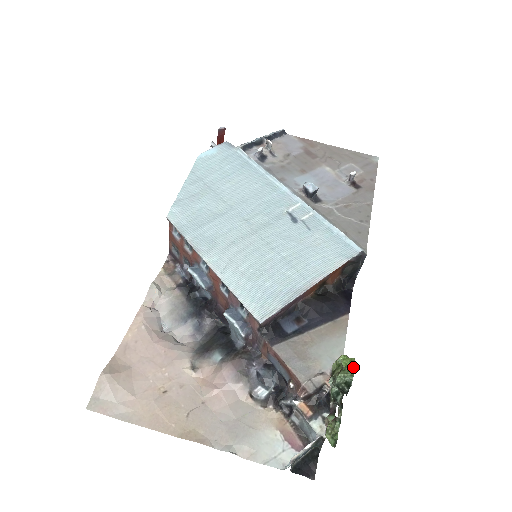
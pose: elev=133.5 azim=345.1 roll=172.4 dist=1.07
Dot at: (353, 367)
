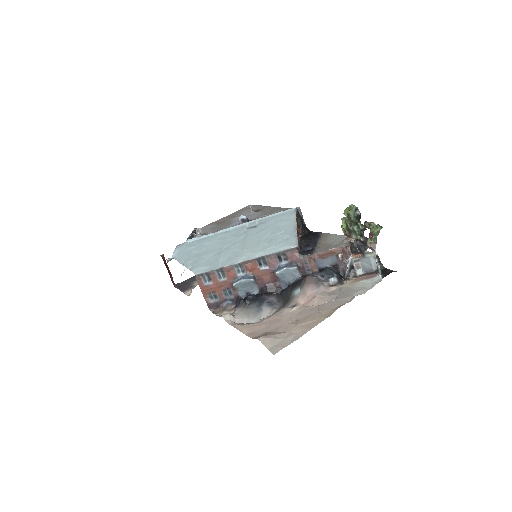
Dot at: (350, 205)
